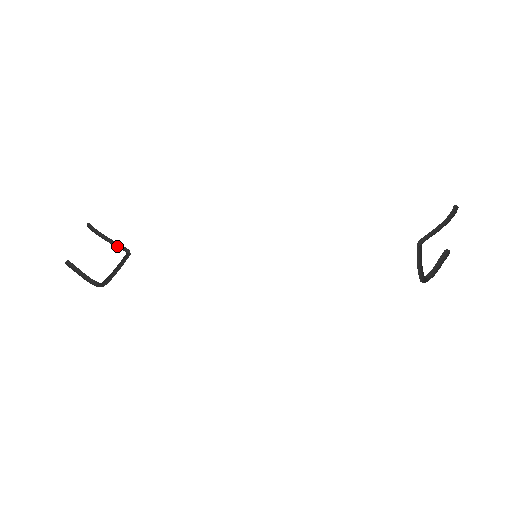
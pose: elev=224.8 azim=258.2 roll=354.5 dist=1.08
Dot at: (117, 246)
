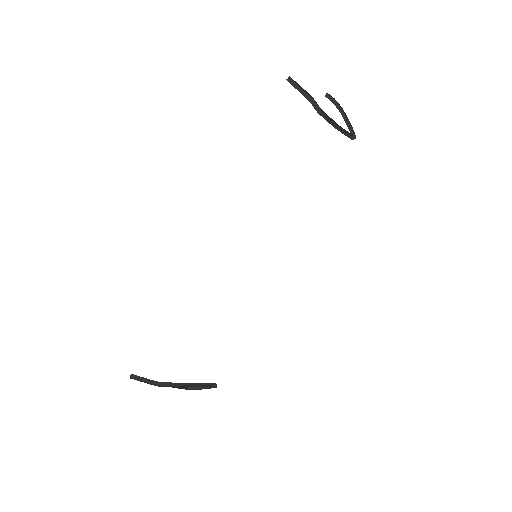
Dot at: occluded
